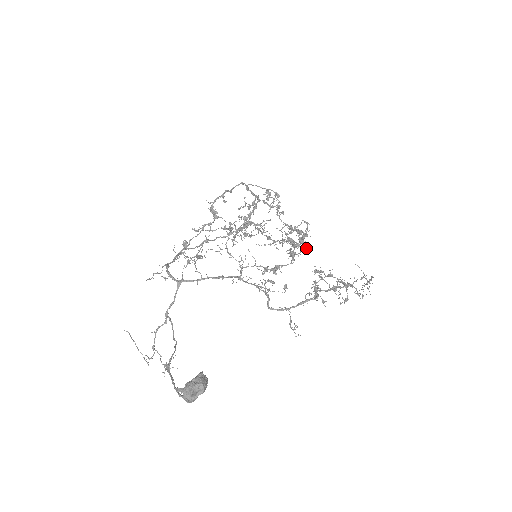
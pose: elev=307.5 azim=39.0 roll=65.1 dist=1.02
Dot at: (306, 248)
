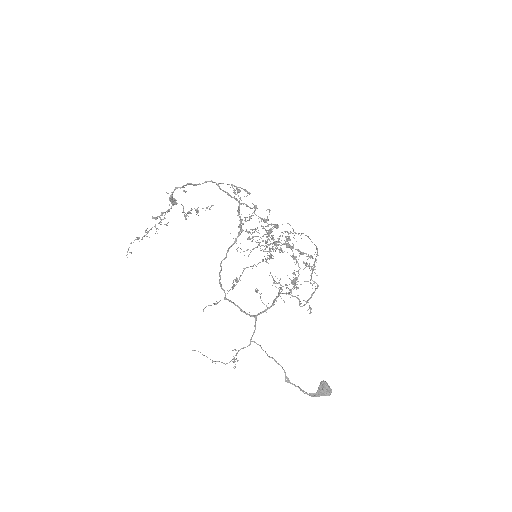
Dot at: occluded
